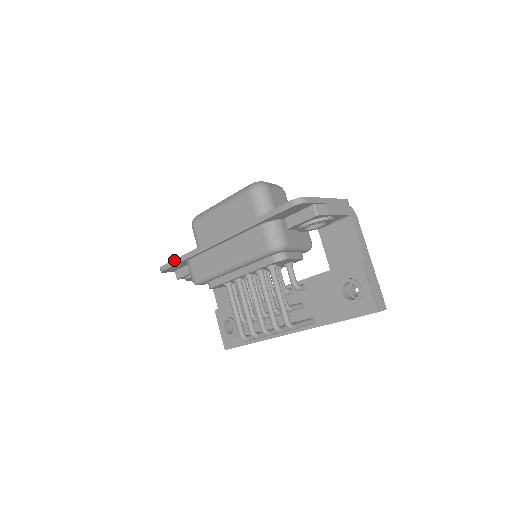
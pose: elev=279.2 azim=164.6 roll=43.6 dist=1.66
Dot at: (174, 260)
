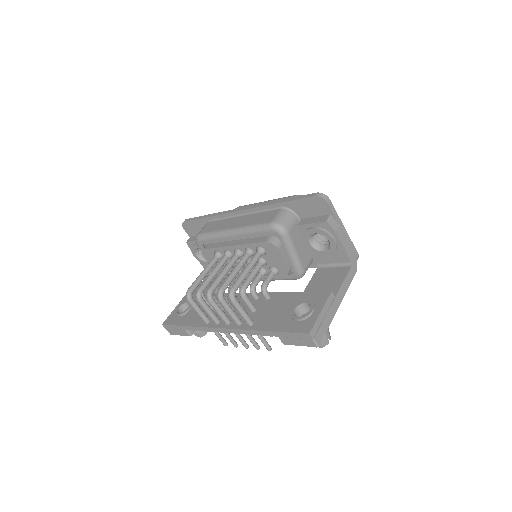
Dot at: (200, 216)
